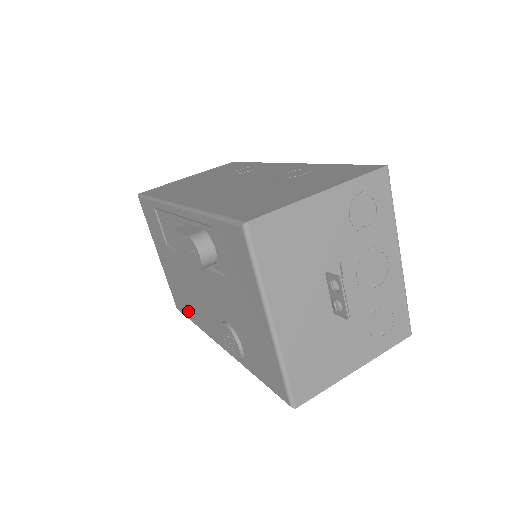
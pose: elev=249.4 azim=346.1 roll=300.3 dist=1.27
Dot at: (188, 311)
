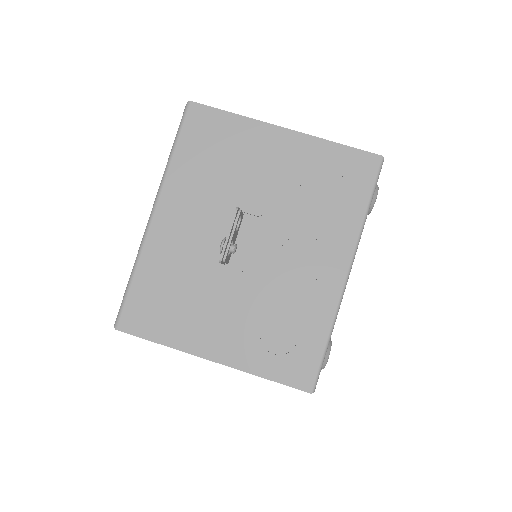
Dot at: occluded
